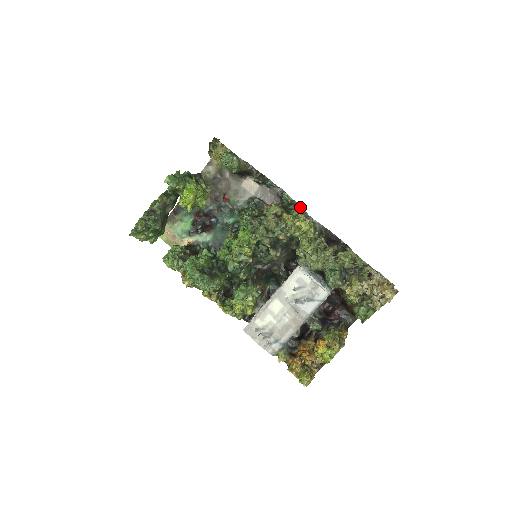
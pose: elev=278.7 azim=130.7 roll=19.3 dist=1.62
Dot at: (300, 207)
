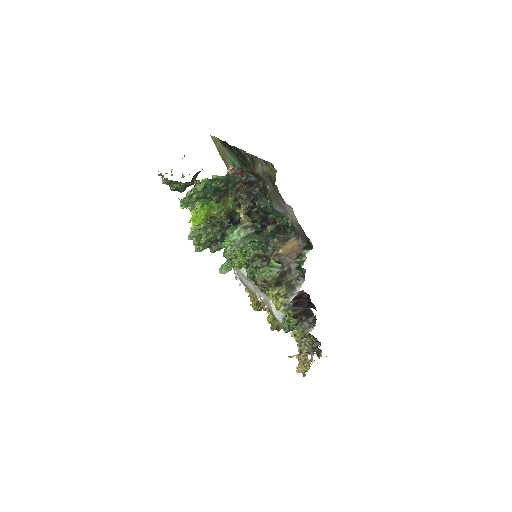
Dot at: (302, 280)
